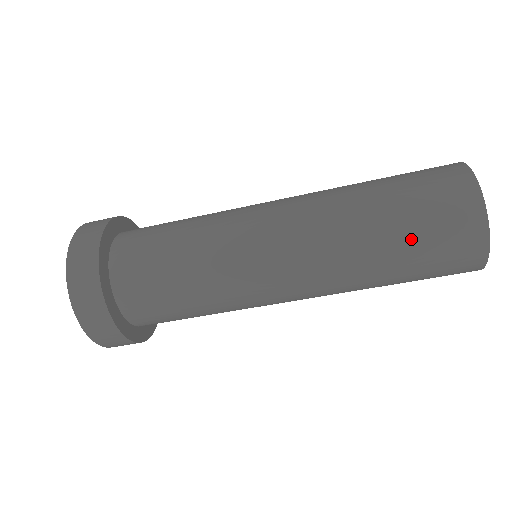
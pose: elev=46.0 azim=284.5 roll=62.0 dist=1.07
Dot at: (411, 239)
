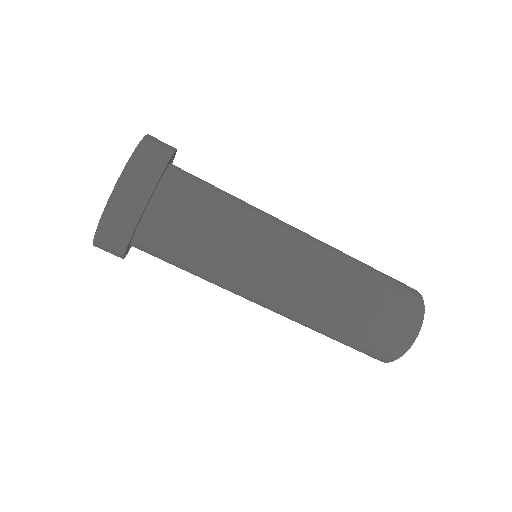
Dot at: (382, 279)
